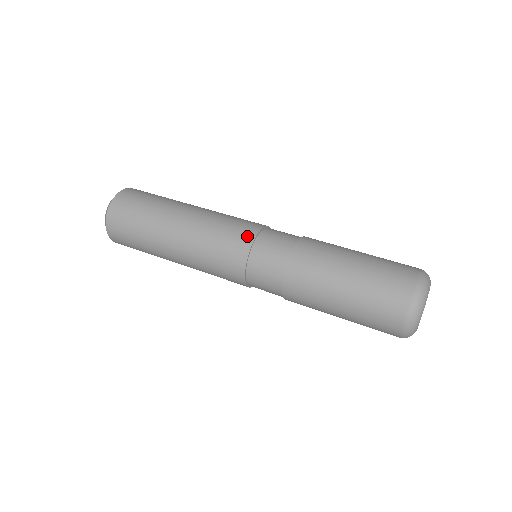
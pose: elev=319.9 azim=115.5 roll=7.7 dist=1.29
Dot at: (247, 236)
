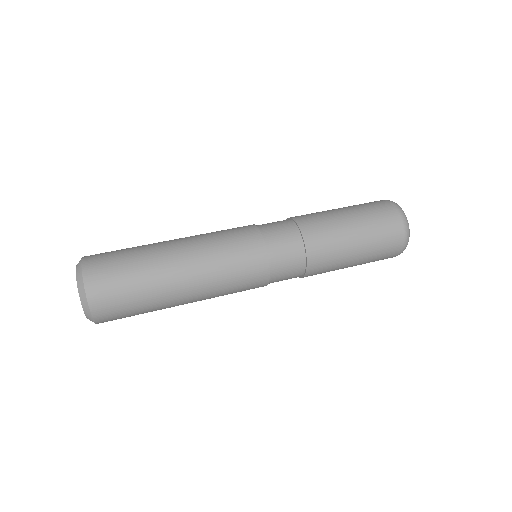
Dot at: (258, 249)
